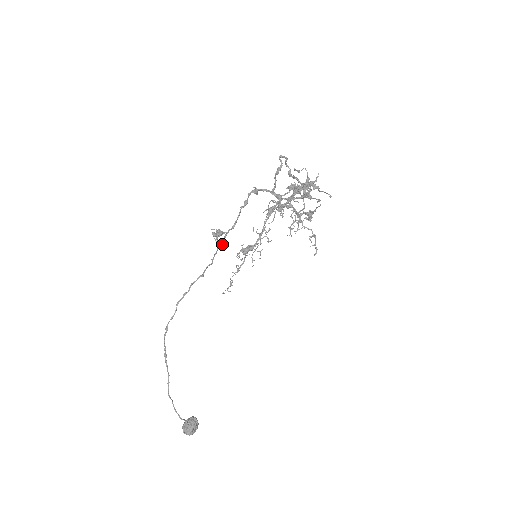
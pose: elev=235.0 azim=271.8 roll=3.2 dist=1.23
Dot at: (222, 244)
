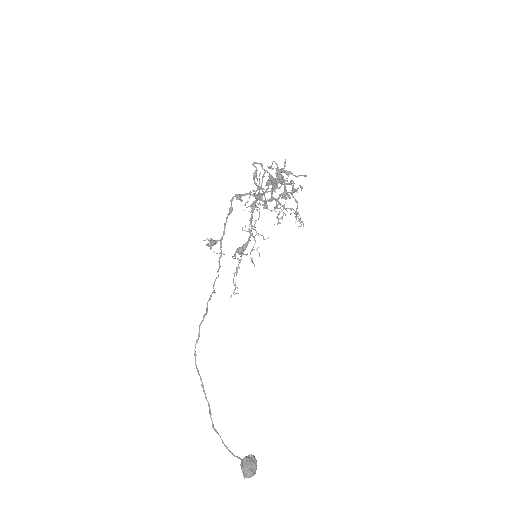
Dot at: (221, 254)
